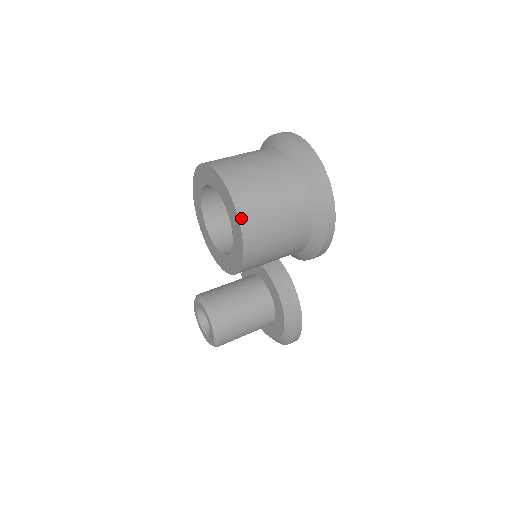
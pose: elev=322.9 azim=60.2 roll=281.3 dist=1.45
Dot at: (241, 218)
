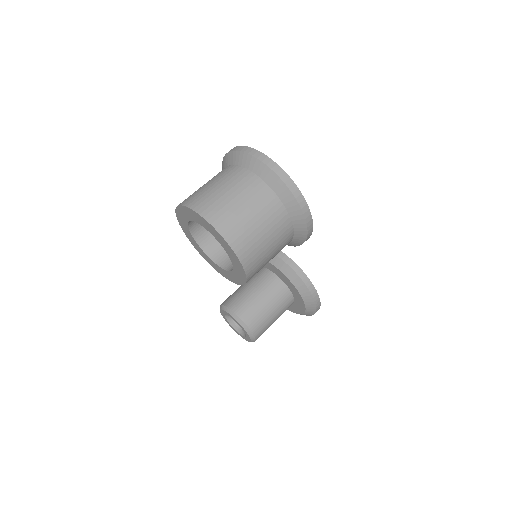
Dot at: (229, 242)
